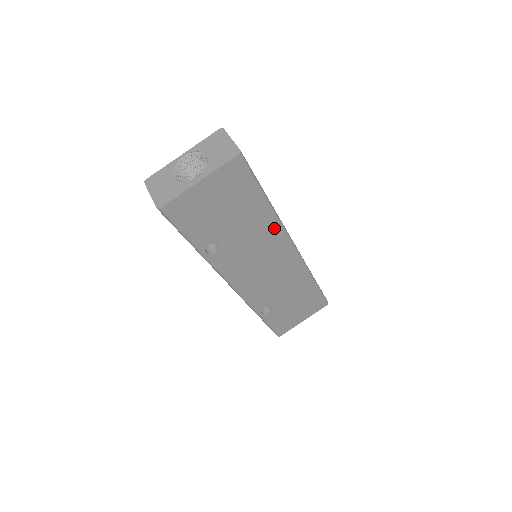
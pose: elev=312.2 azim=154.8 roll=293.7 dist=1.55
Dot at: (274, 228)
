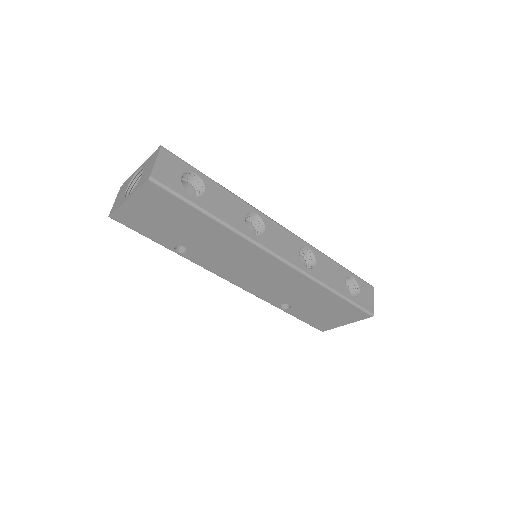
Dot at: (237, 240)
